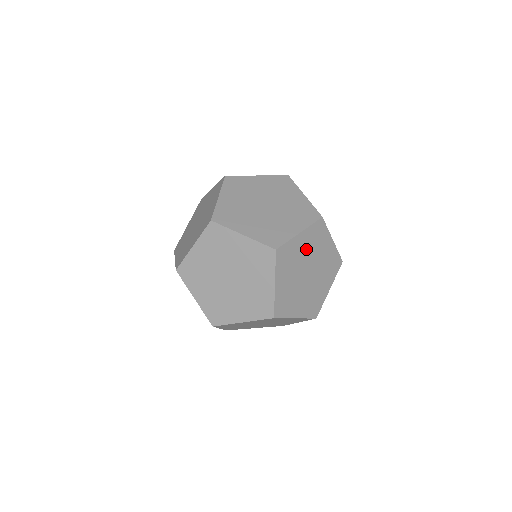
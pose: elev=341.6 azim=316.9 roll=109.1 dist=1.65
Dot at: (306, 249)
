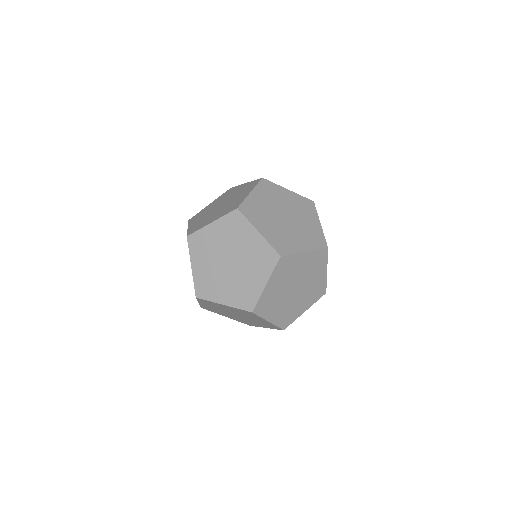
Dot at: occluded
